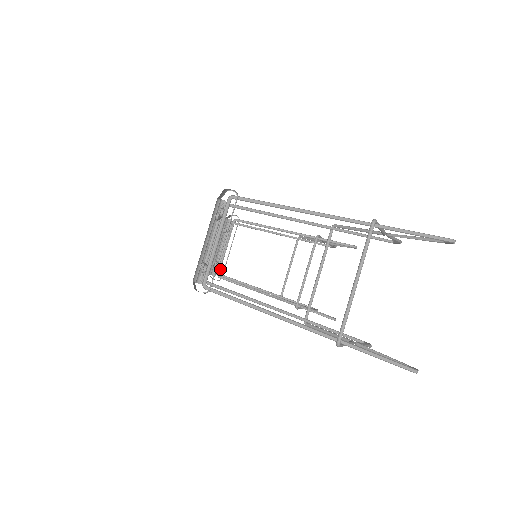
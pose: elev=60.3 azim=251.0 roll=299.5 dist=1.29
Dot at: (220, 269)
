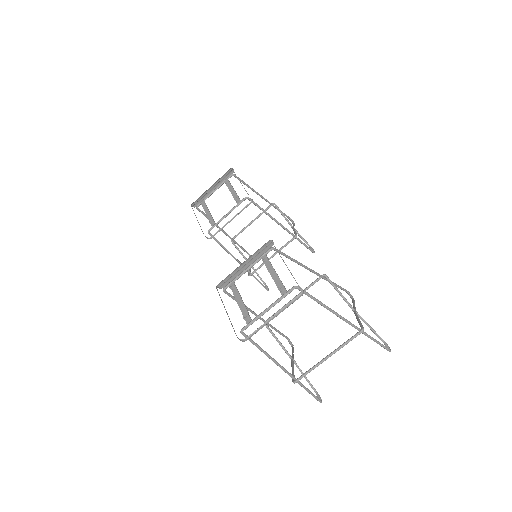
Dot at: occluded
